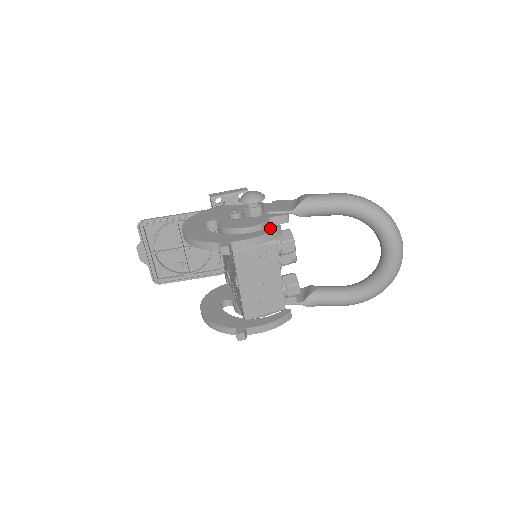
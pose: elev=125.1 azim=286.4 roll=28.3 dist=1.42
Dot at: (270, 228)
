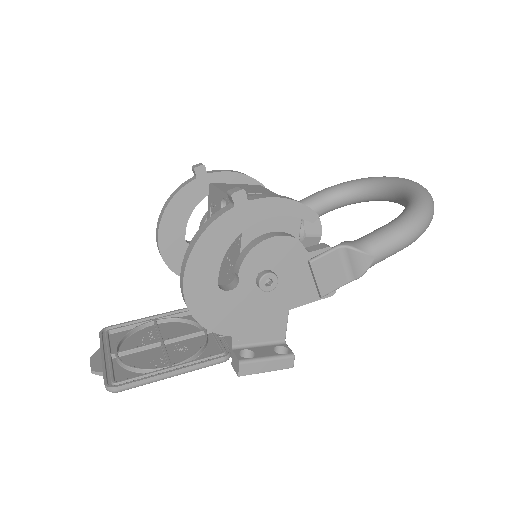
Dot at: occluded
